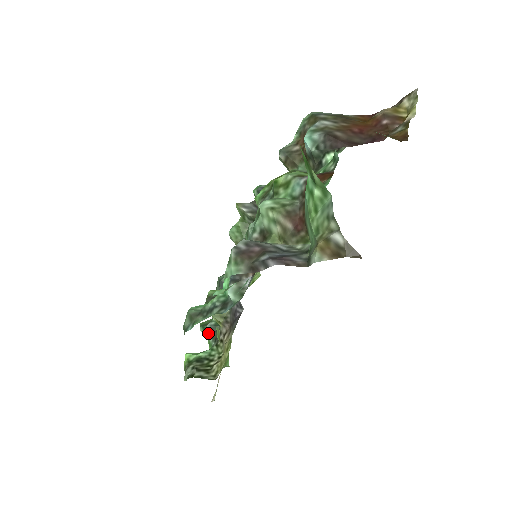
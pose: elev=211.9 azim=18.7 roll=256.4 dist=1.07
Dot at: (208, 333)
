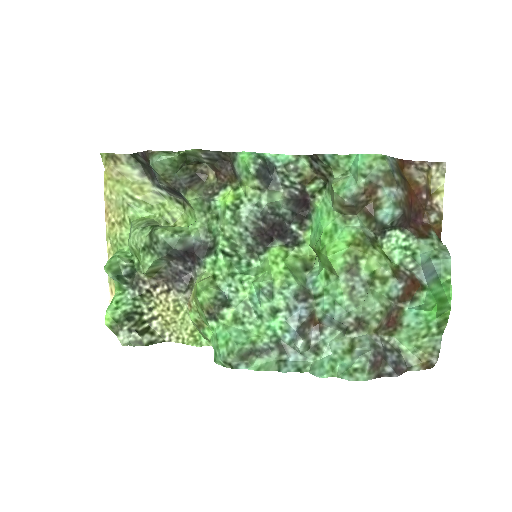
Dot at: (122, 280)
